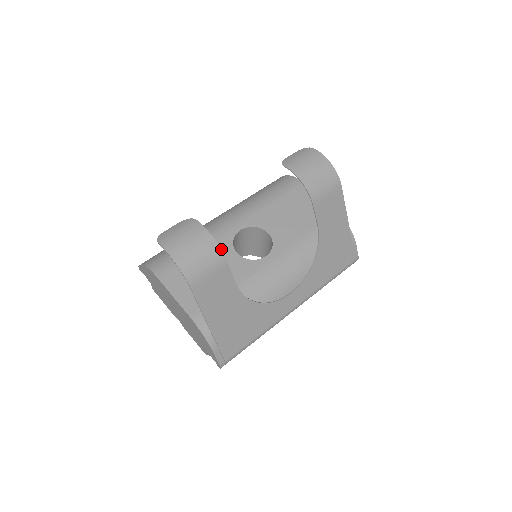
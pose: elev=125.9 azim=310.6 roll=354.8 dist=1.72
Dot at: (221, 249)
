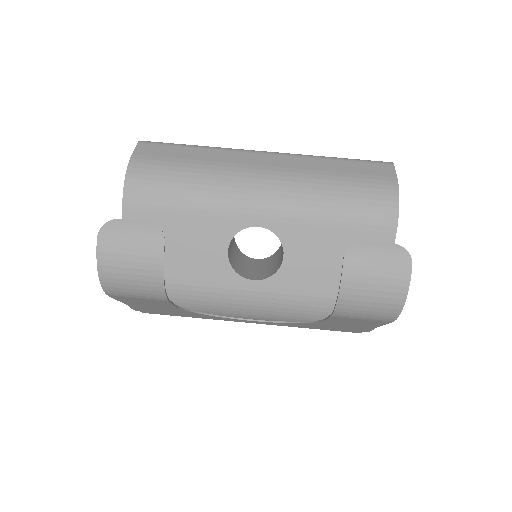
Dot at: (216, 231)
